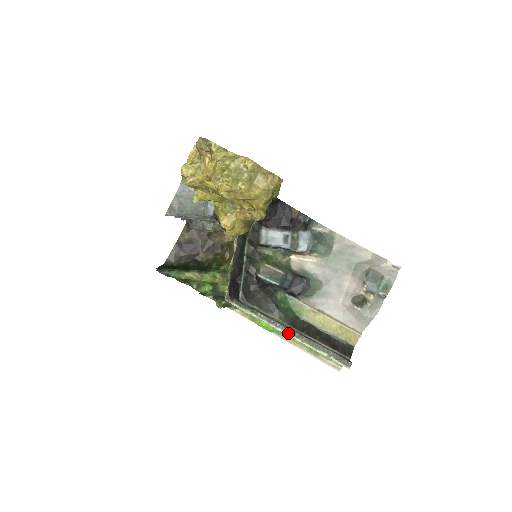
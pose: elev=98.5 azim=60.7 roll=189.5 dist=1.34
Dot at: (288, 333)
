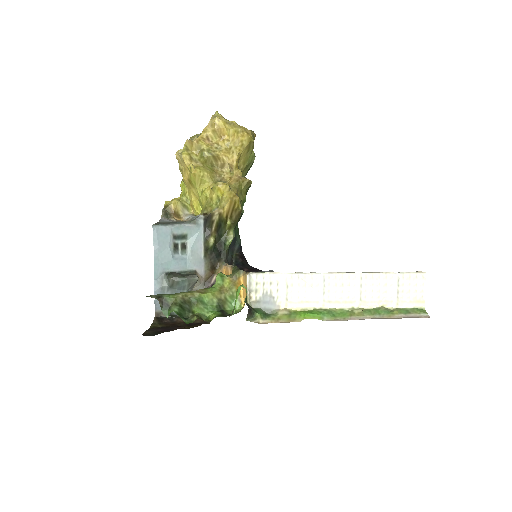
Dot at: (338, 272)
